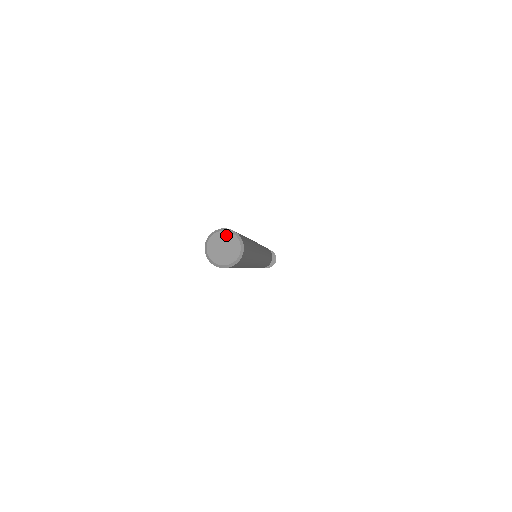
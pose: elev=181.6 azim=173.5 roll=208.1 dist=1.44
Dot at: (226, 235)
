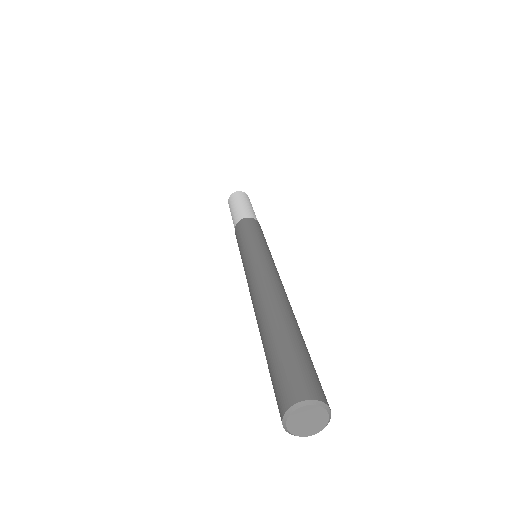
Dot at: (309, 409)
